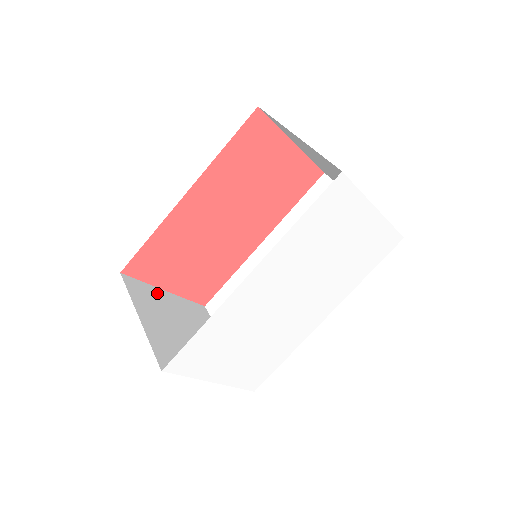
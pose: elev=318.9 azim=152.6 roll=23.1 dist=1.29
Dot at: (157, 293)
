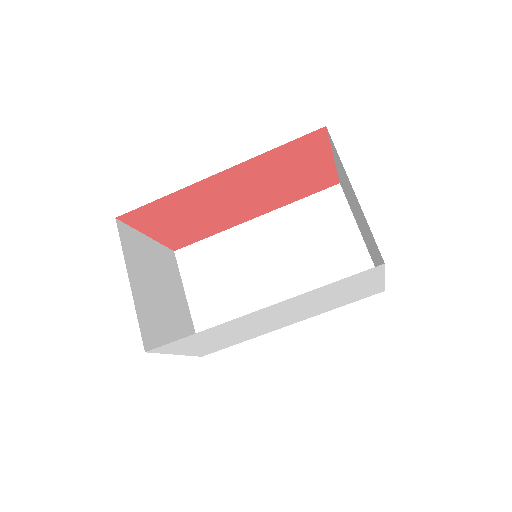
Dot at: (142, 242)
